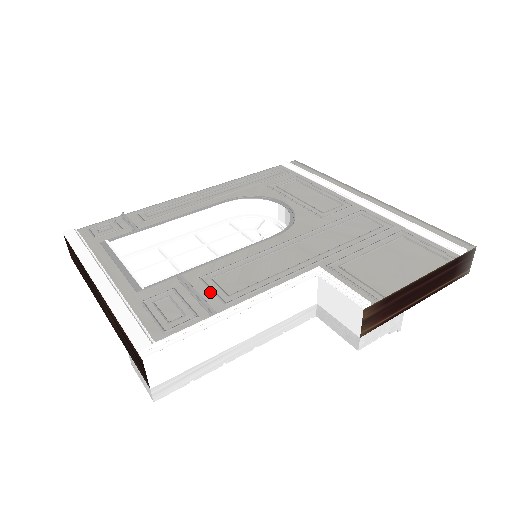
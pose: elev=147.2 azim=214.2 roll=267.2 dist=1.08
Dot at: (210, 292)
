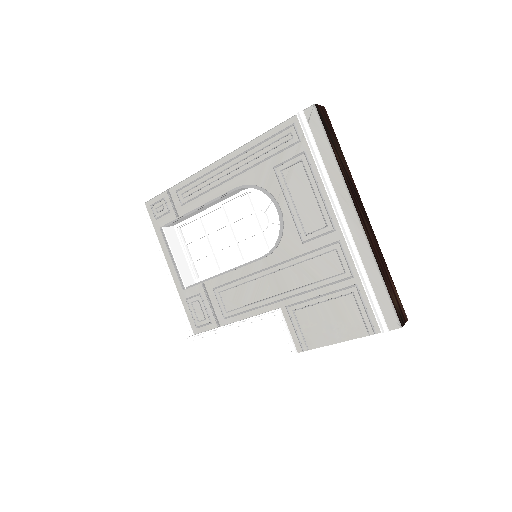
Dot at: (218, 305)
